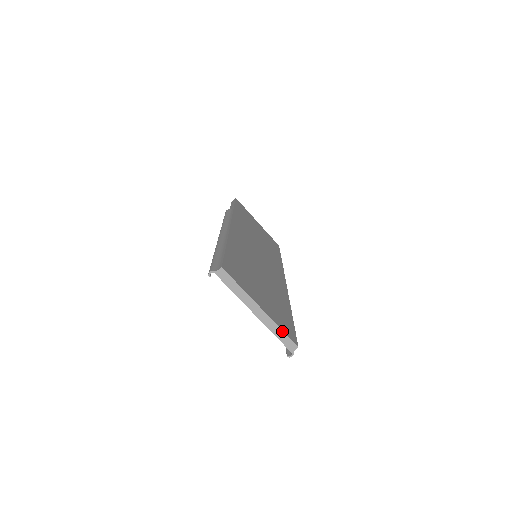
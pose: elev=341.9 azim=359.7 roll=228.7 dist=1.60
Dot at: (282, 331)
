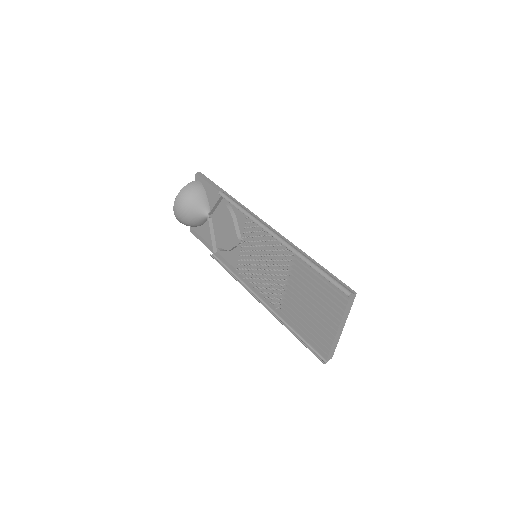
Dot at: (336, 346)
